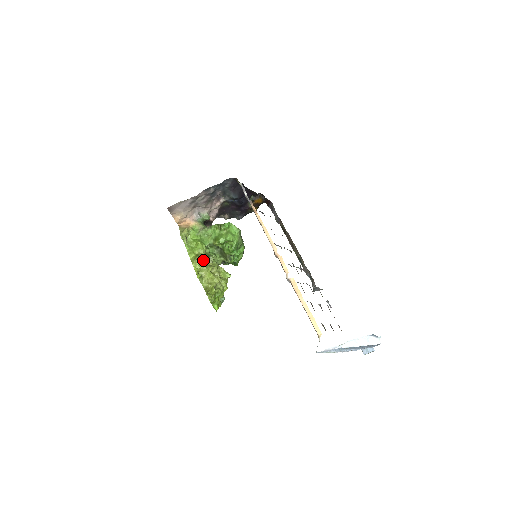
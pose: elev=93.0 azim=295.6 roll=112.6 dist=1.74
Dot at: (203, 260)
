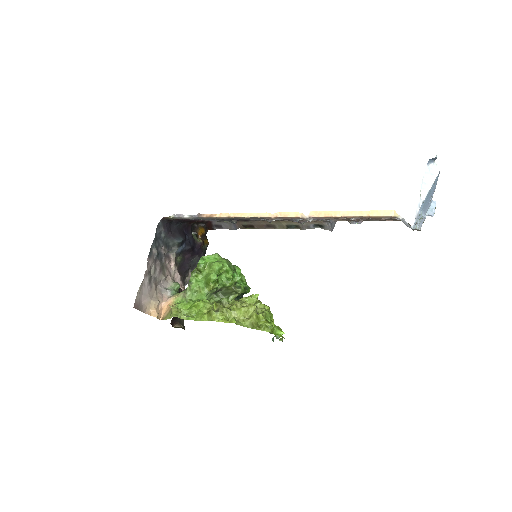
Dot at: (219, 306)
